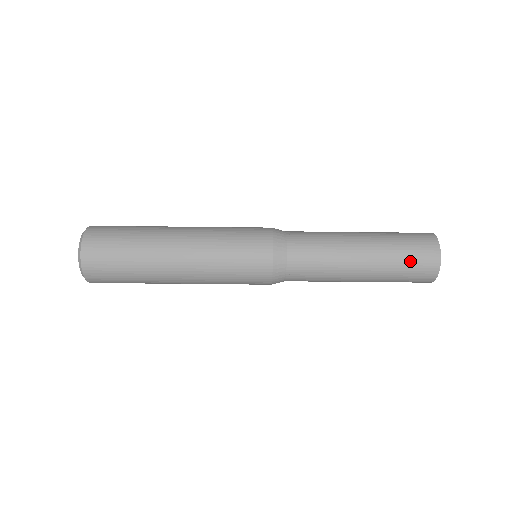
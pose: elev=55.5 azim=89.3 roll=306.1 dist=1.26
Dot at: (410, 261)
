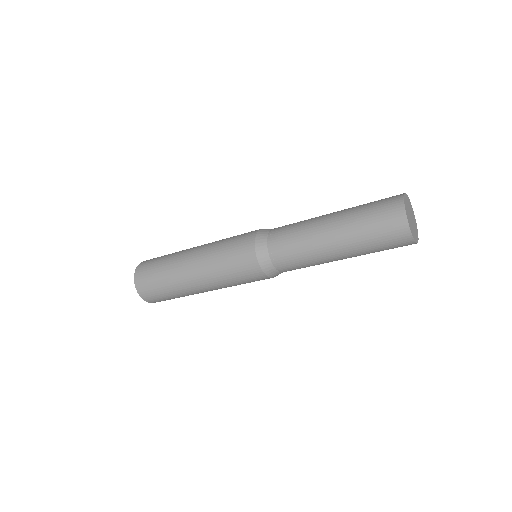
Dot at: (380, 241)
